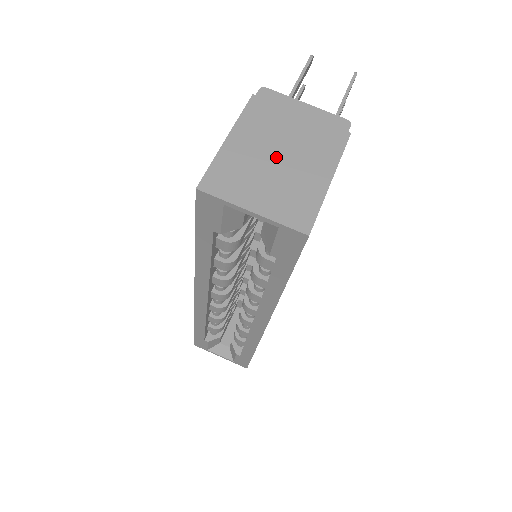
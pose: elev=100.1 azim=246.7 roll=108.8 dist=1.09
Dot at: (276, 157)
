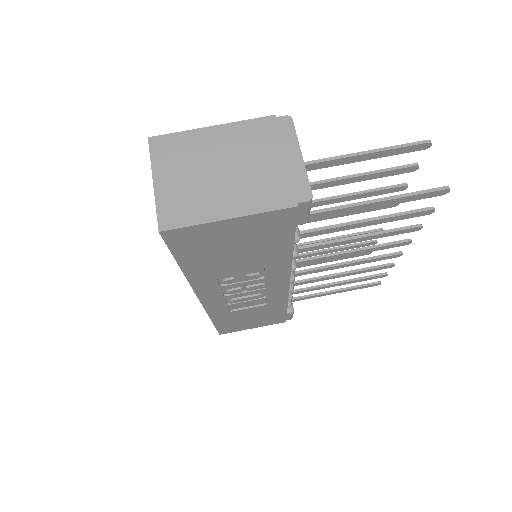
Dot at: (221, 168)
